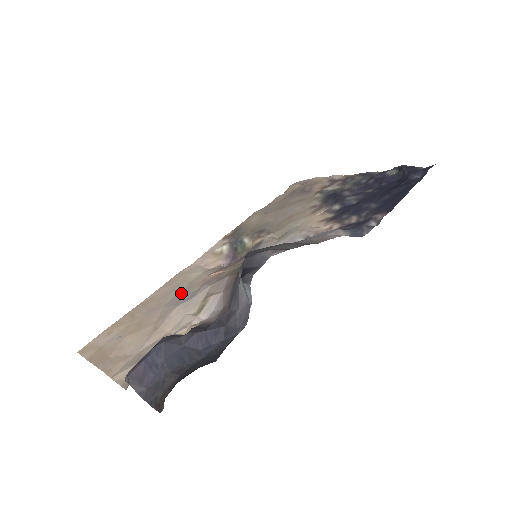
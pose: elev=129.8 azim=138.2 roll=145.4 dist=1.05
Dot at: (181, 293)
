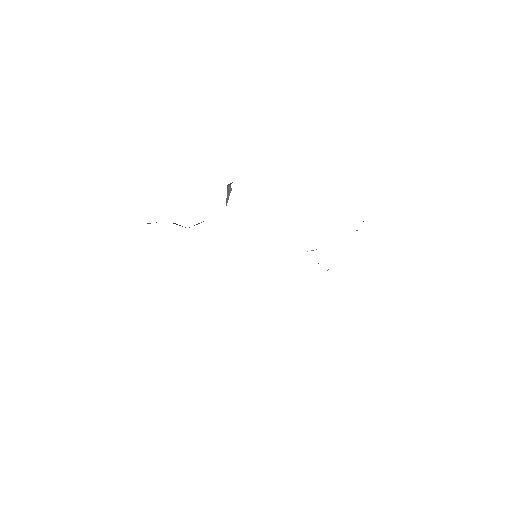
Dot at: occluded
